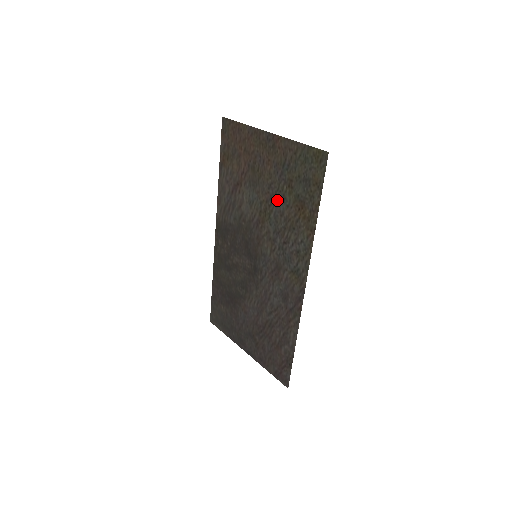
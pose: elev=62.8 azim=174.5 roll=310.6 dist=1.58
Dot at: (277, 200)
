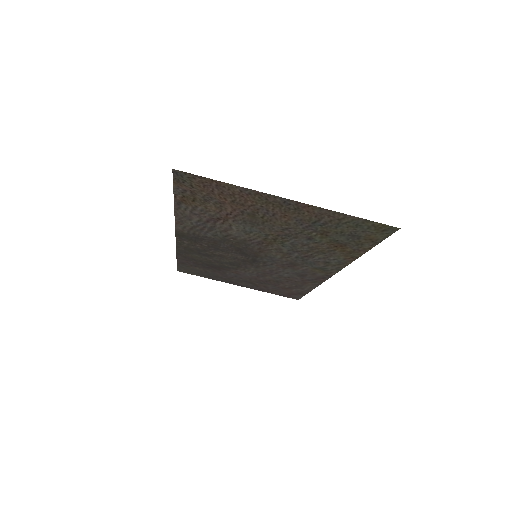
Dot at: (298, 238)
